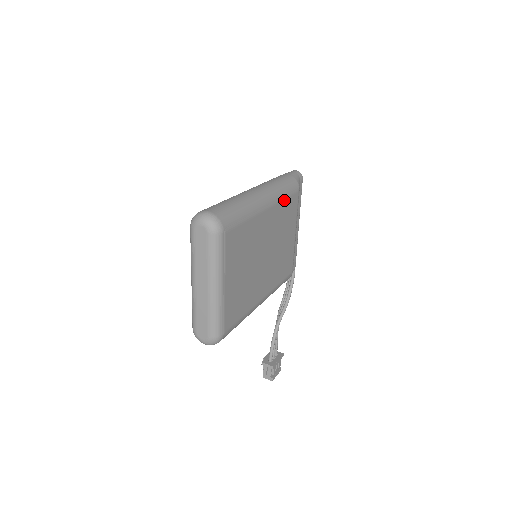
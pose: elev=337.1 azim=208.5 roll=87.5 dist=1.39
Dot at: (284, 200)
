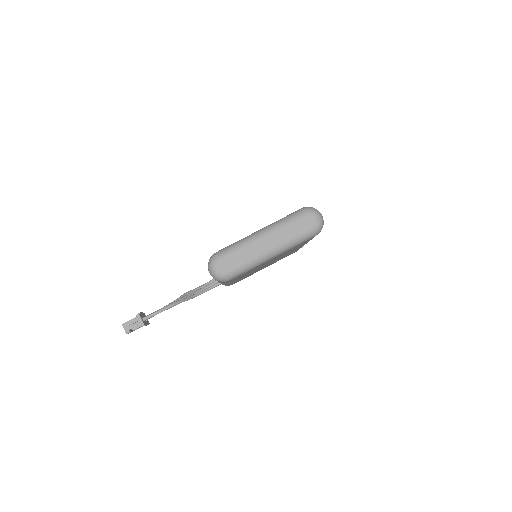
Dot at: occluded
